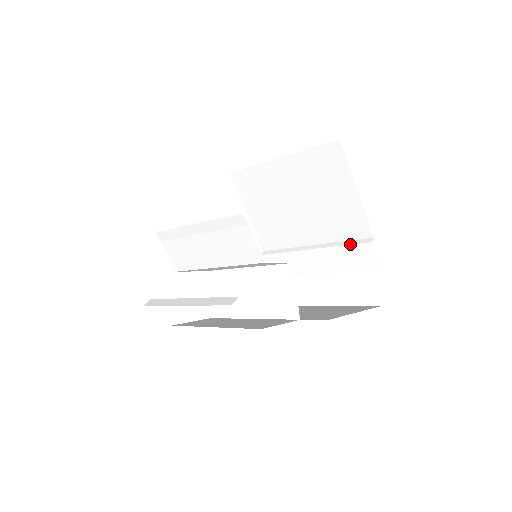
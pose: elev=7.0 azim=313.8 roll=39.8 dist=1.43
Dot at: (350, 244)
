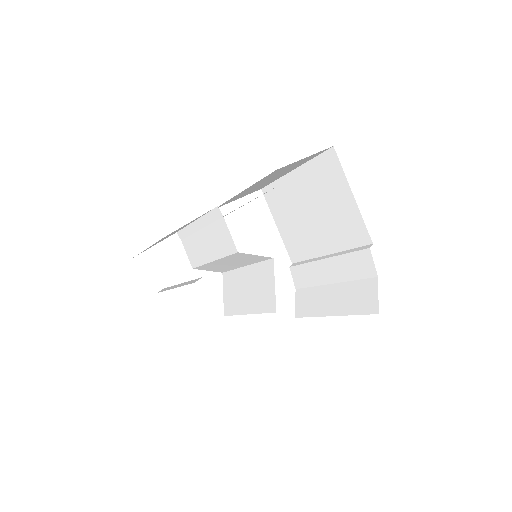
Dot at: (353, 251)
